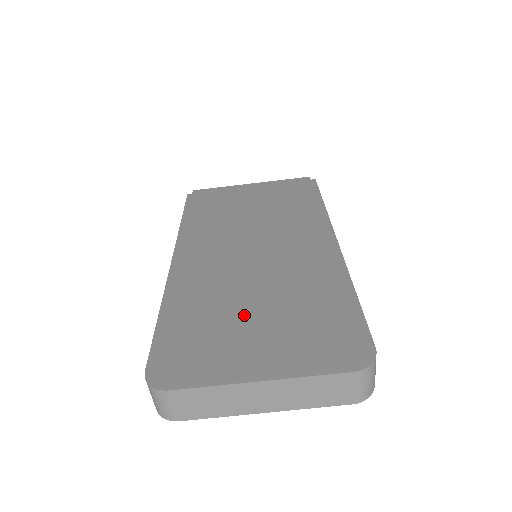
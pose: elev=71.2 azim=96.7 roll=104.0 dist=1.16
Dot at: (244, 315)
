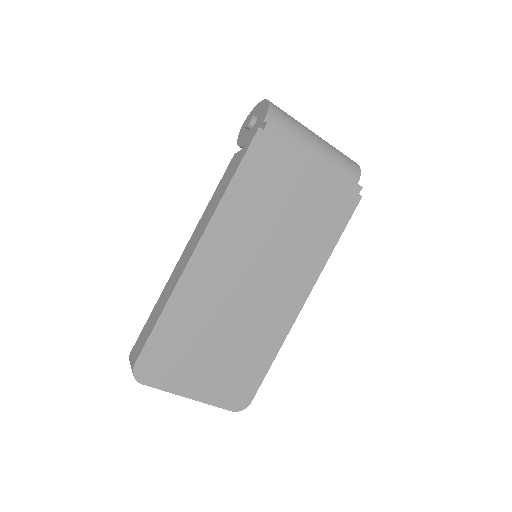
Dot at: (209, 346)
